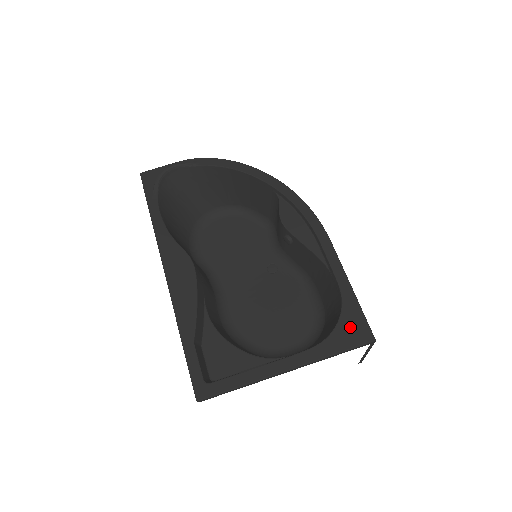
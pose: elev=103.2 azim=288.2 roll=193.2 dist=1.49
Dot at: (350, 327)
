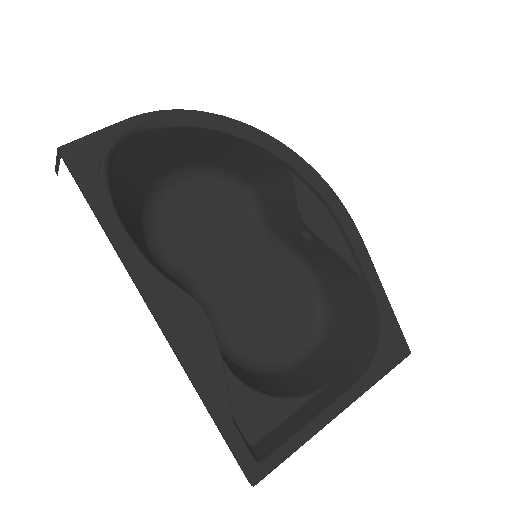
Dot at: (390, 346)
